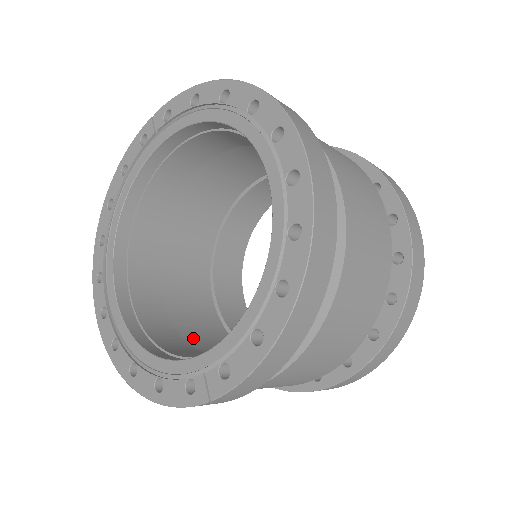
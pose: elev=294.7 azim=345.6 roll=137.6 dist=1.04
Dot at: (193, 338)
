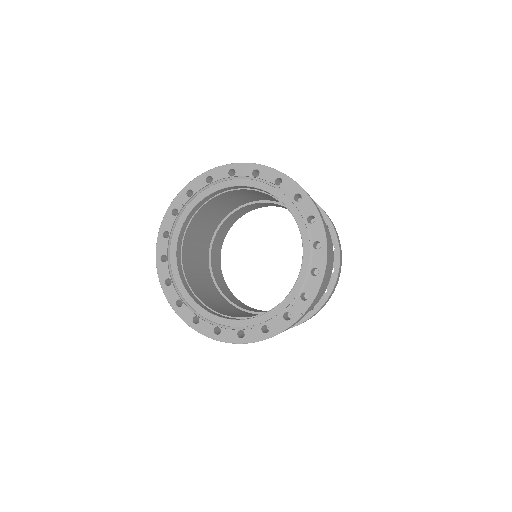
Dot at: occluded
